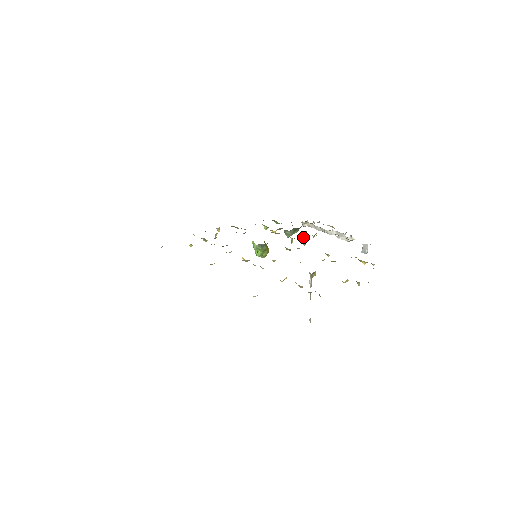
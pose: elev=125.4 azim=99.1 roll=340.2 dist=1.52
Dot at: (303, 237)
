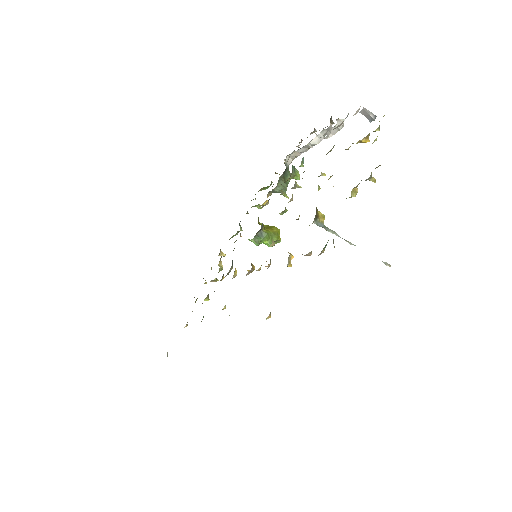
Dot at: (295, 178)
